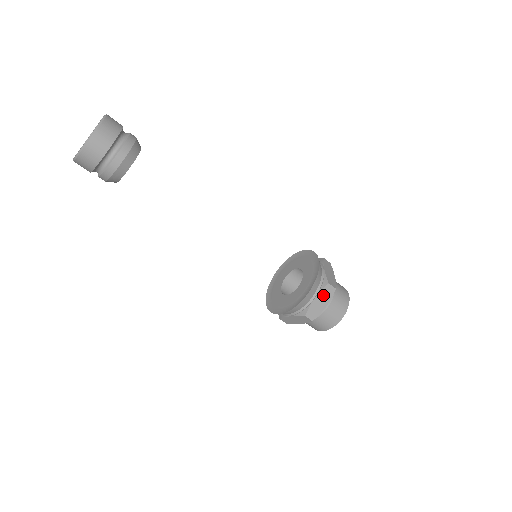
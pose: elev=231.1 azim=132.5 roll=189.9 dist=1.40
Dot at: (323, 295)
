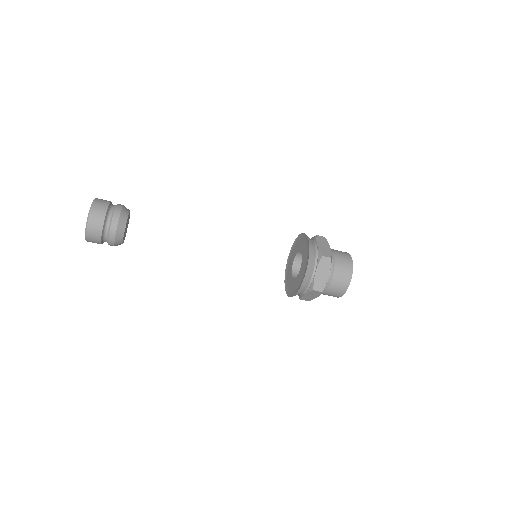
Dot at: (311, 294)
